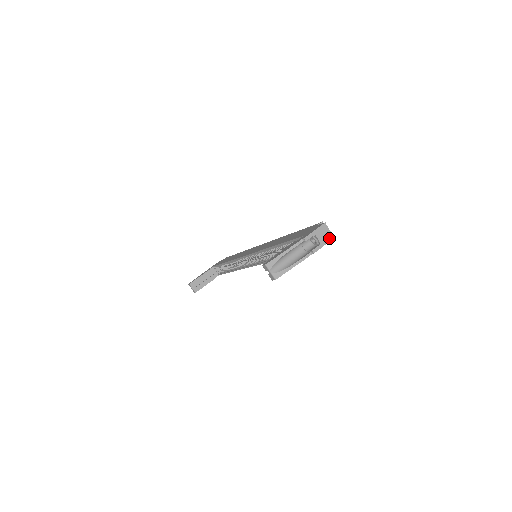
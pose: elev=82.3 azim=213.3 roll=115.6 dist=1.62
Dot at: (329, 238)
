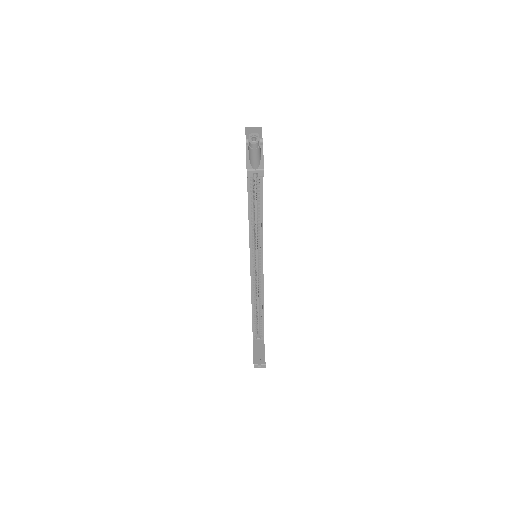
Dot at: (259, 129)
